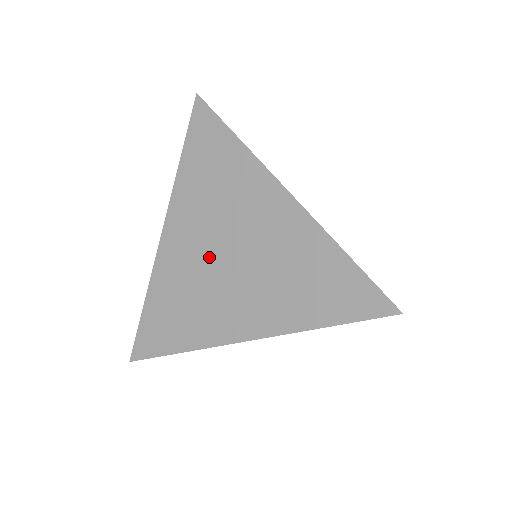
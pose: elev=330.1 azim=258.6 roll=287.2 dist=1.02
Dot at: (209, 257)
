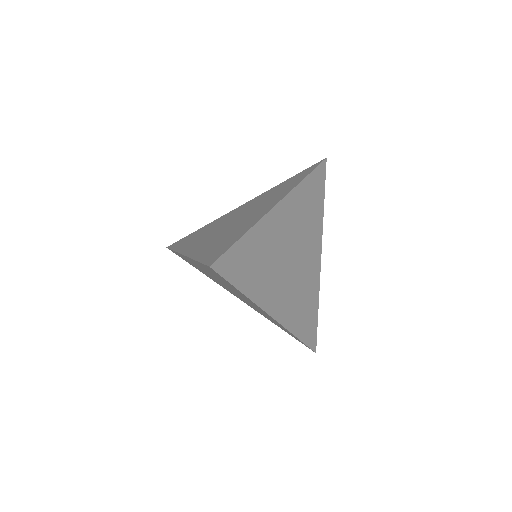
Dot at: (218, 281)
